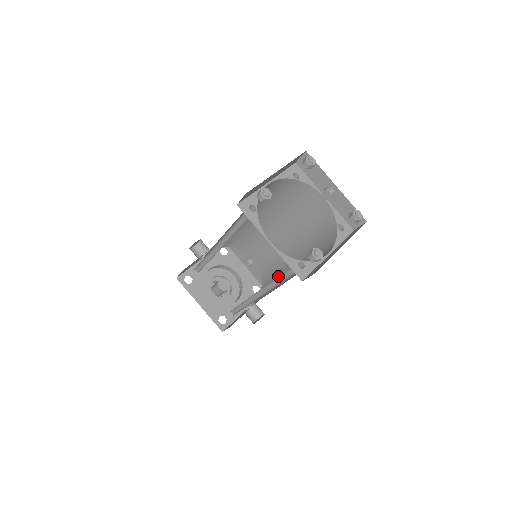
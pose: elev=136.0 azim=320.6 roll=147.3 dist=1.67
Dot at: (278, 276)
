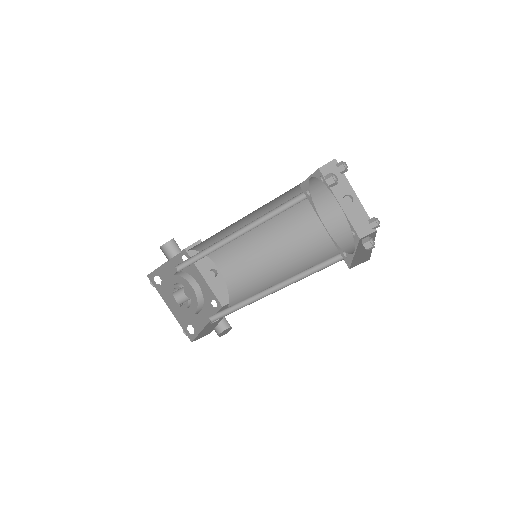
Dot at: (260, 284)
